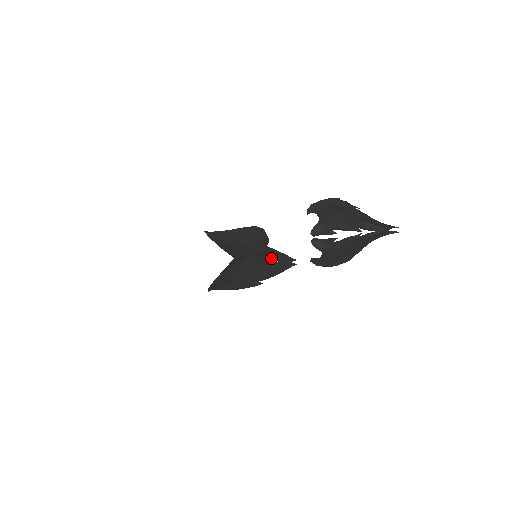
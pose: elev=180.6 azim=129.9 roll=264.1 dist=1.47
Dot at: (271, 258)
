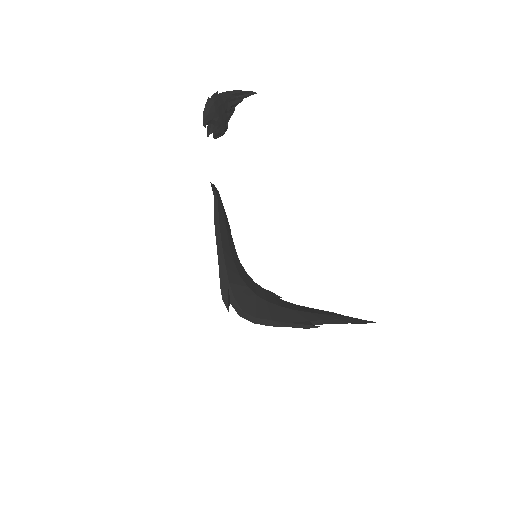
Dot at: occluded
